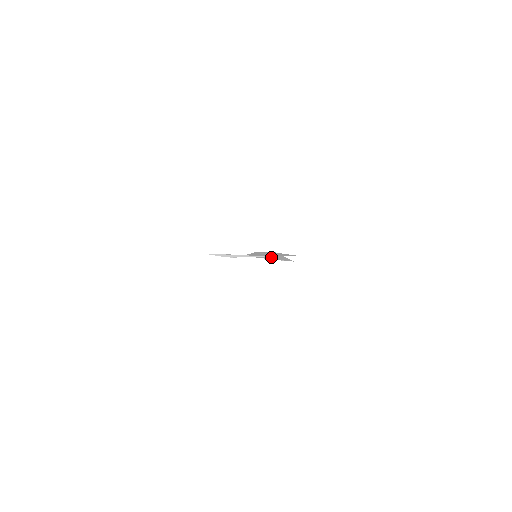
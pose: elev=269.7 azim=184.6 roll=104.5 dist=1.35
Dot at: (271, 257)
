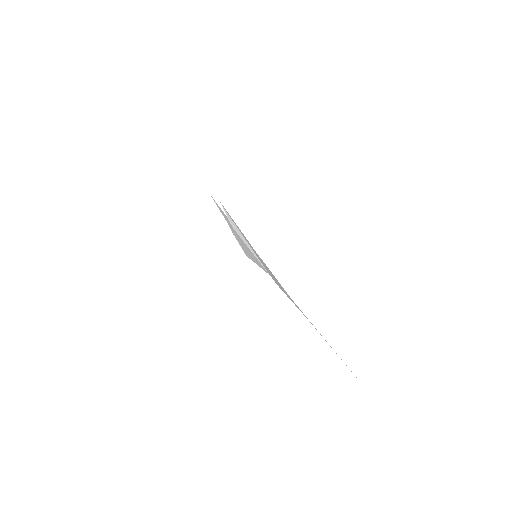
Dot at: occluded
